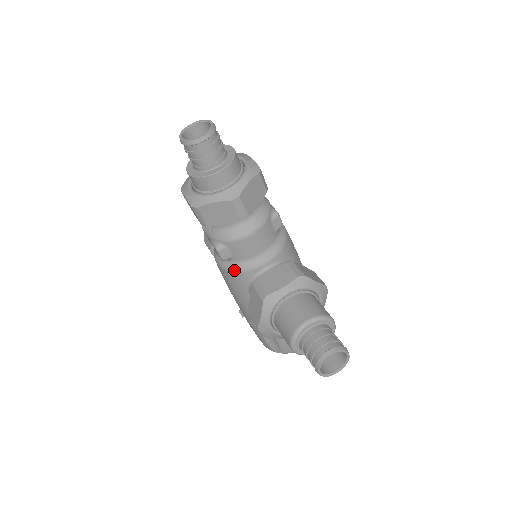
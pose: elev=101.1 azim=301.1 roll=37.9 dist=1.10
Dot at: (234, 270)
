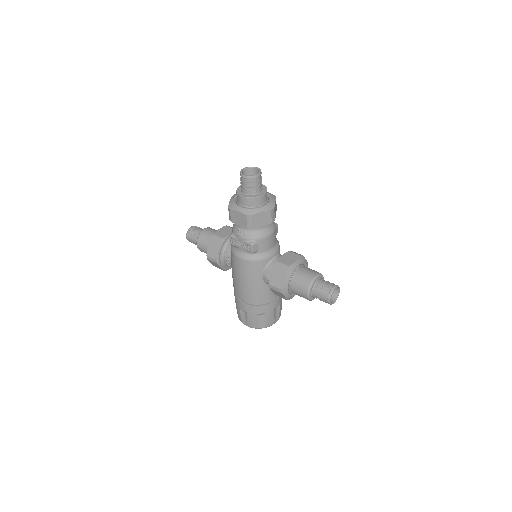
Dot at: (257, 259)
